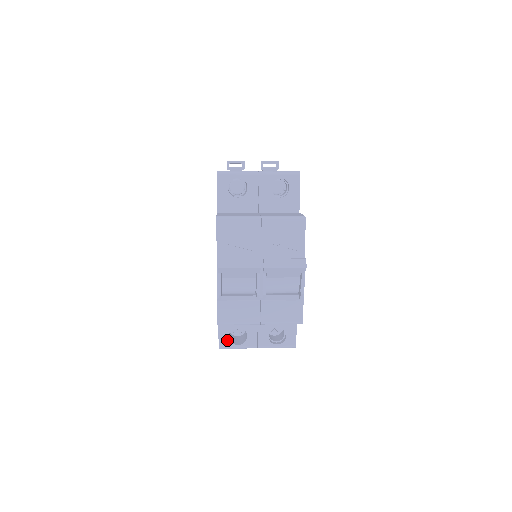
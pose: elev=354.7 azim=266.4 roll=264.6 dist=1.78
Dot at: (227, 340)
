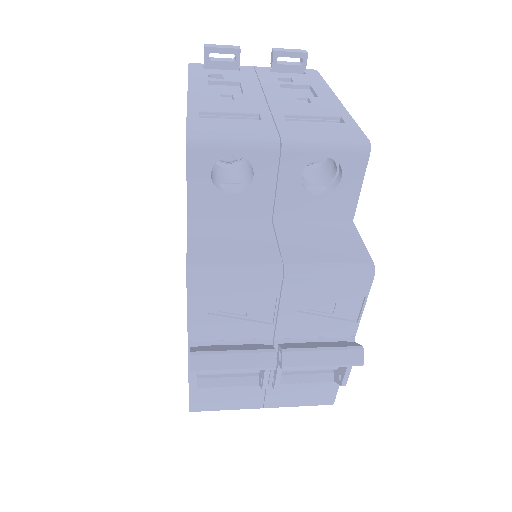
Dot at: occluded
